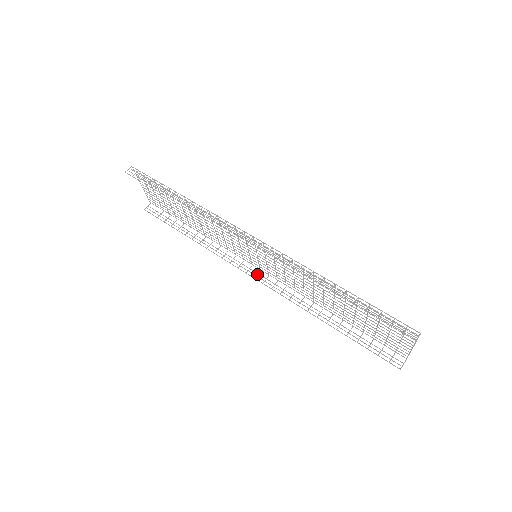
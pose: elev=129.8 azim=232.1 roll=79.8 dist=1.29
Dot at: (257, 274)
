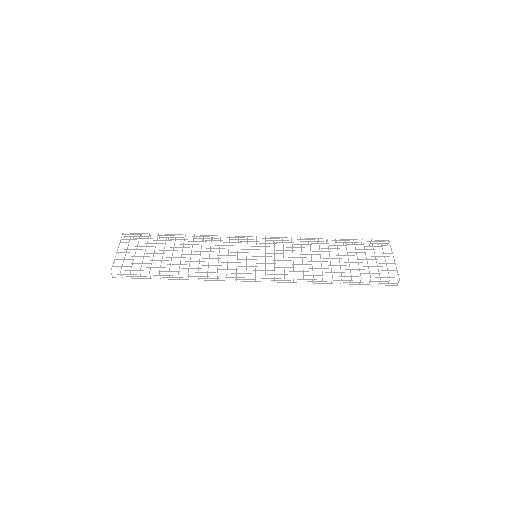
Dot at: occluded
